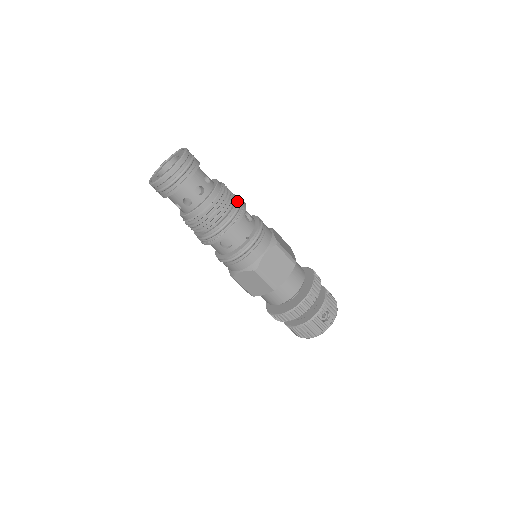
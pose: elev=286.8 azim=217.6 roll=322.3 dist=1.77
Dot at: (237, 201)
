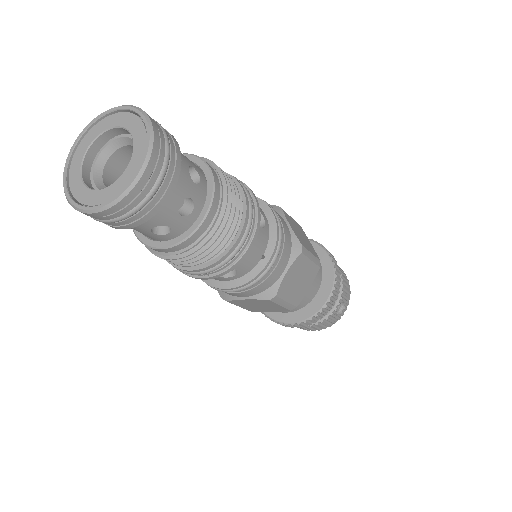
Dot at: (247, 200)
